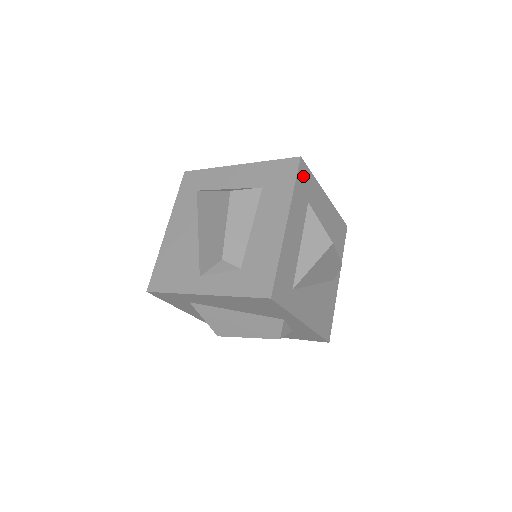
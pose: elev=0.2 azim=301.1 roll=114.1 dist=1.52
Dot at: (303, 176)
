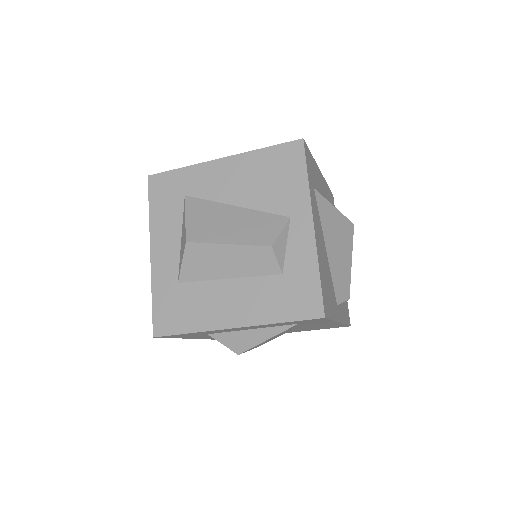
Dot at: (332, 202)
